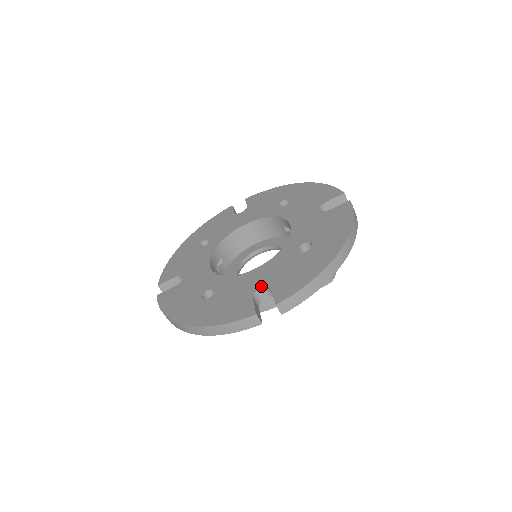
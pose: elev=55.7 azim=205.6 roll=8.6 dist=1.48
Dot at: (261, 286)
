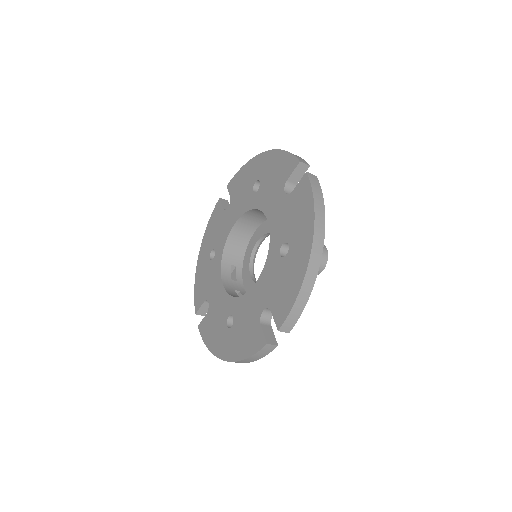
Dot at: (263, 308)
